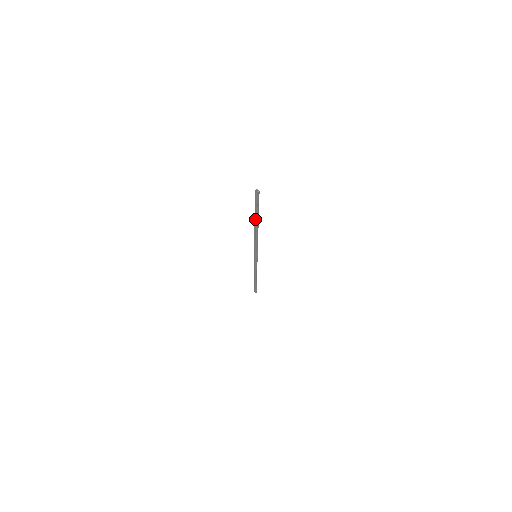
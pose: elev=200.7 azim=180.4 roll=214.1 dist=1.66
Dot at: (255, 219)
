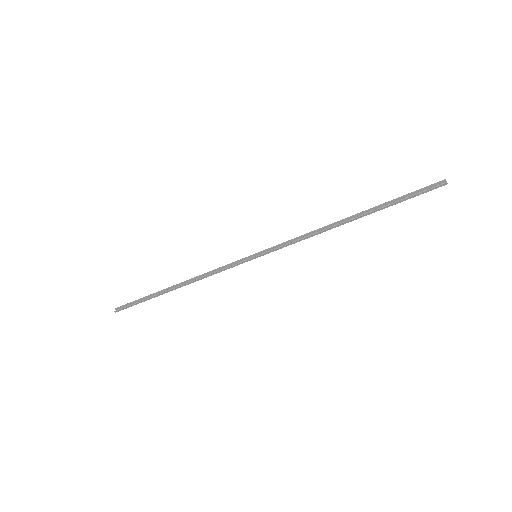
Dot at: (368, 210)
